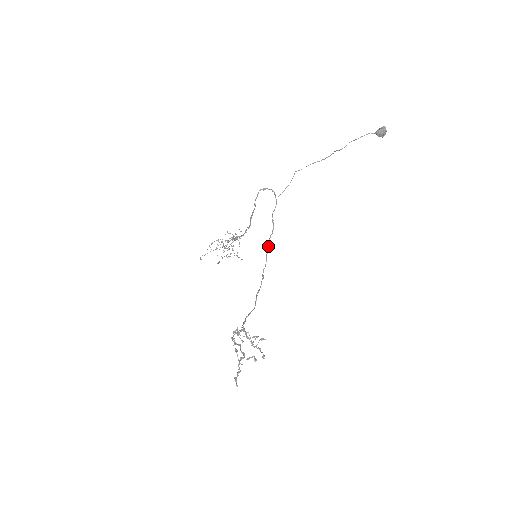
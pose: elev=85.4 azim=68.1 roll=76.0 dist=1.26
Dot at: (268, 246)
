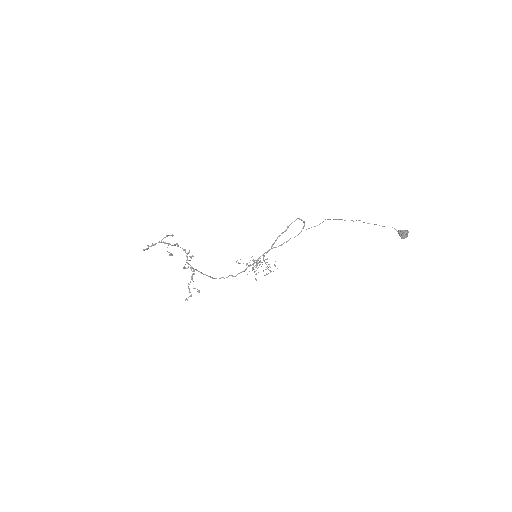
Dot at: (267, 251)
